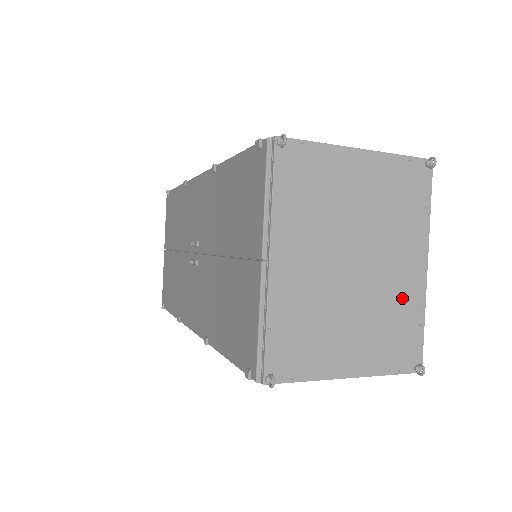
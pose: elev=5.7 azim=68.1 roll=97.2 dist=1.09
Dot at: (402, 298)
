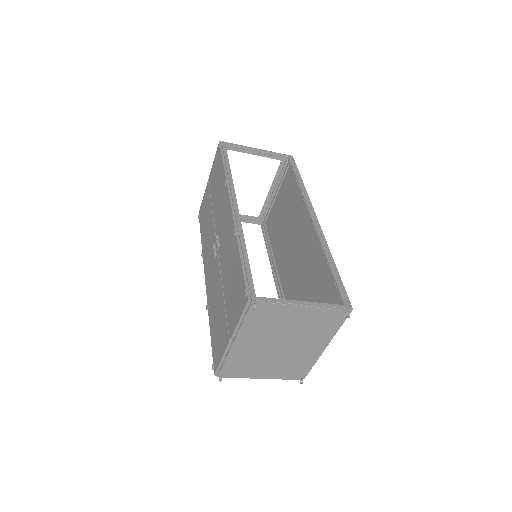
Dot at: (304, 358)
